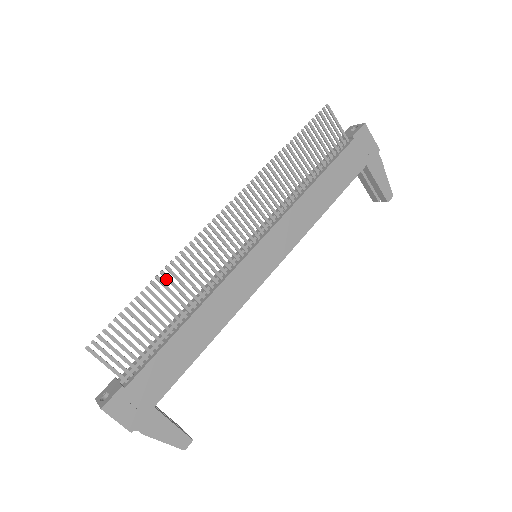
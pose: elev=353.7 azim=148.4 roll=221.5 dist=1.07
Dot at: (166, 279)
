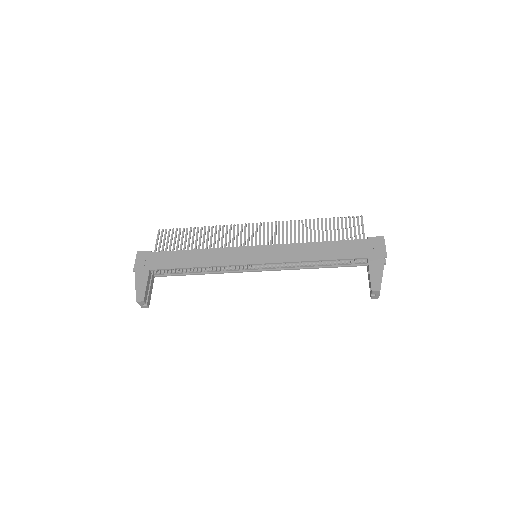
Dot at: (208, 230)
